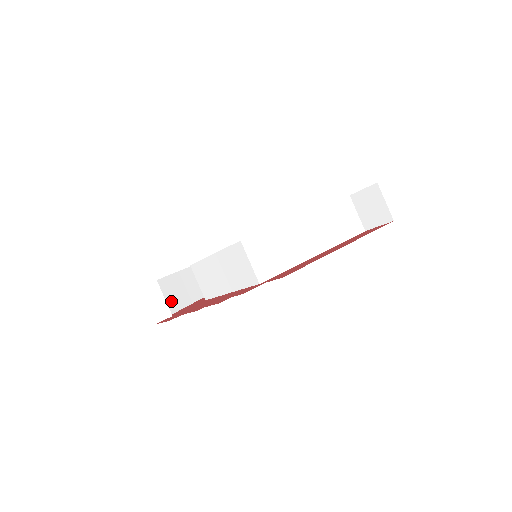
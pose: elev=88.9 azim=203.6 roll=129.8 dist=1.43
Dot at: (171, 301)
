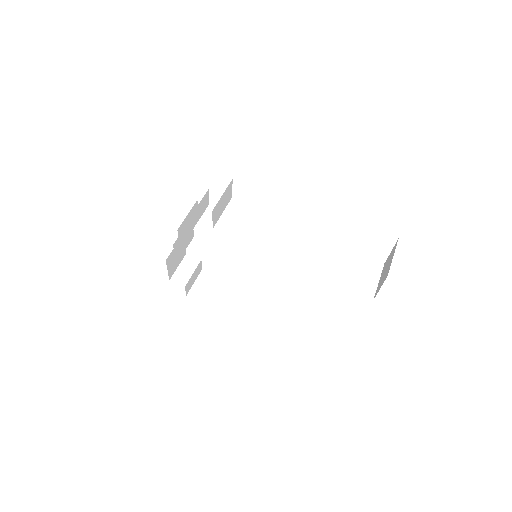
Dot at: (205, 296)
